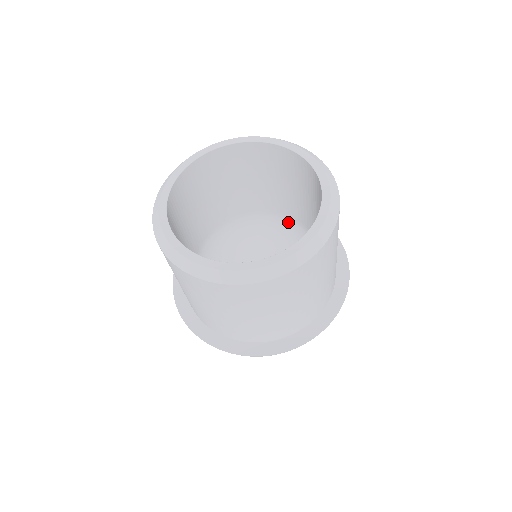
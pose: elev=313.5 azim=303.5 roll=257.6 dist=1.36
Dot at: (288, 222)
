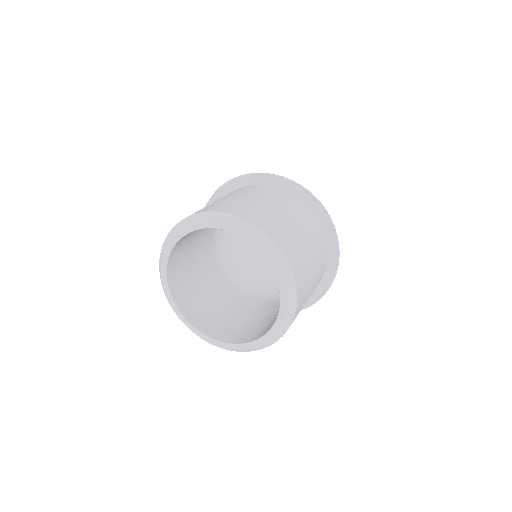
Dot at: occluded
